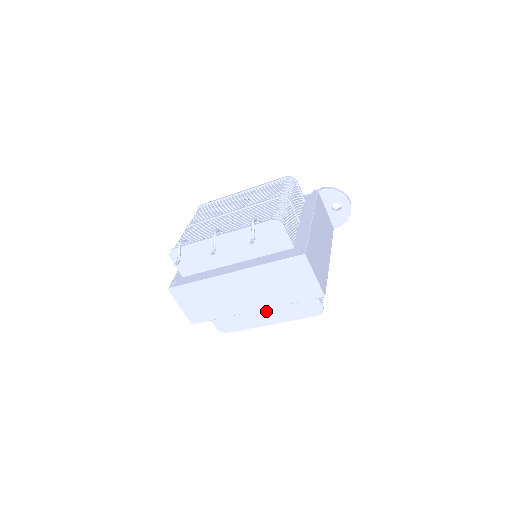
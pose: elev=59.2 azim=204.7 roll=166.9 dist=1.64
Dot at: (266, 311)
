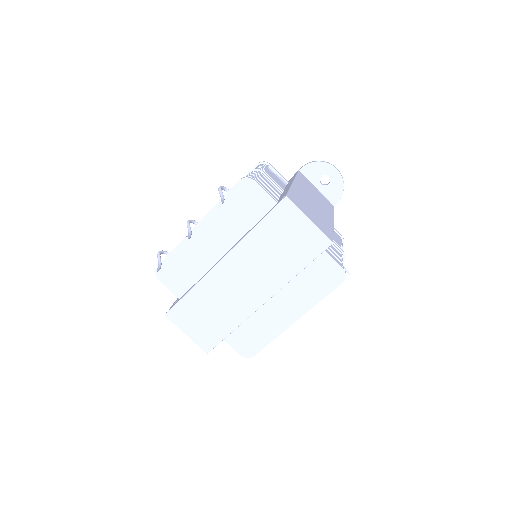
Dot at: (283, 304)
